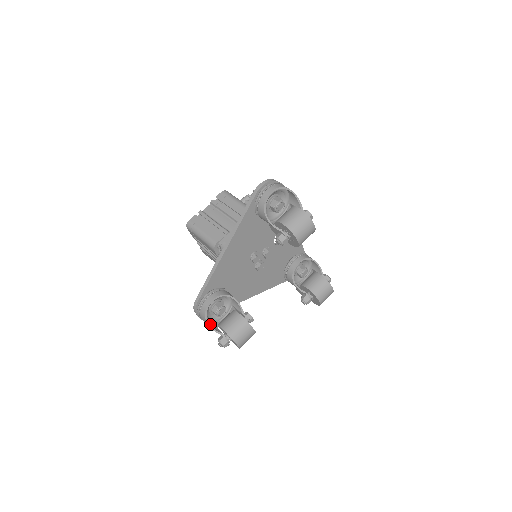
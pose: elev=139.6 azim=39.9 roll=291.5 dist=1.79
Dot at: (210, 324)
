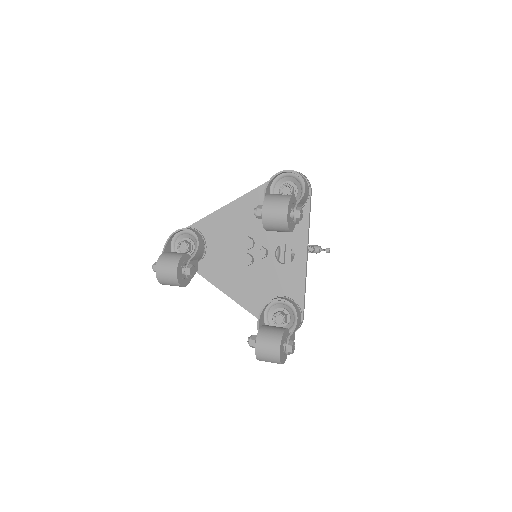
Dot at: (170, 251)
